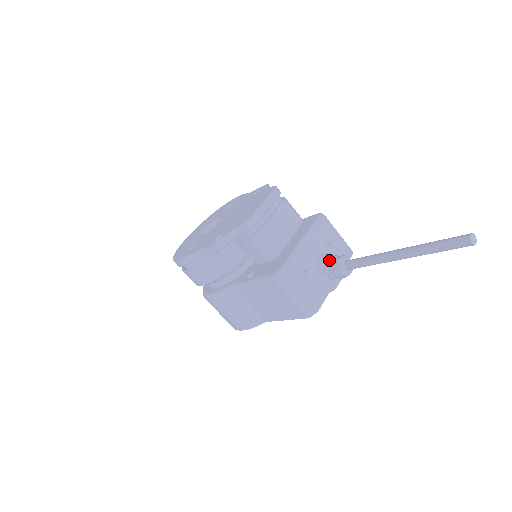
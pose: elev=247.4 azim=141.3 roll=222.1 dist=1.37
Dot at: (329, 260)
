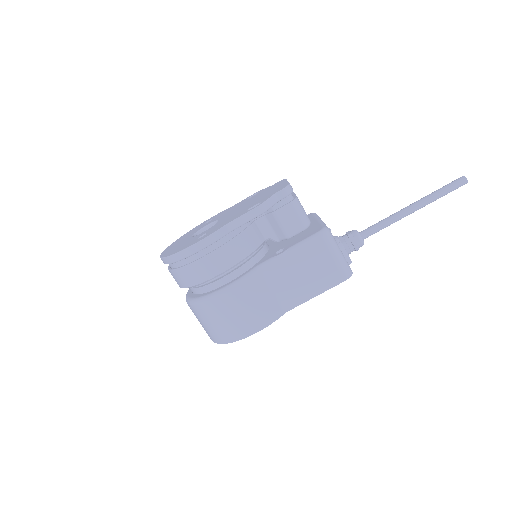
Dot at: (343, 235)
